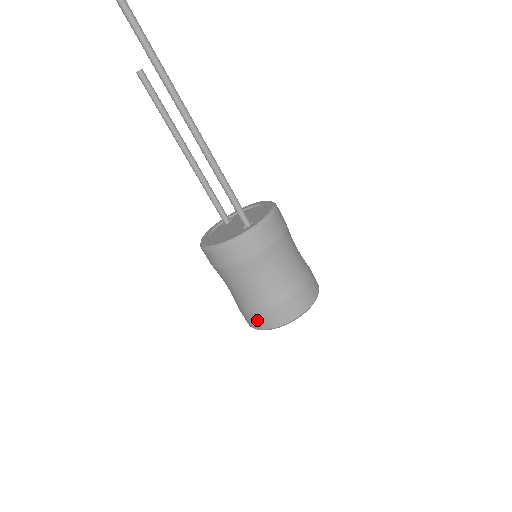
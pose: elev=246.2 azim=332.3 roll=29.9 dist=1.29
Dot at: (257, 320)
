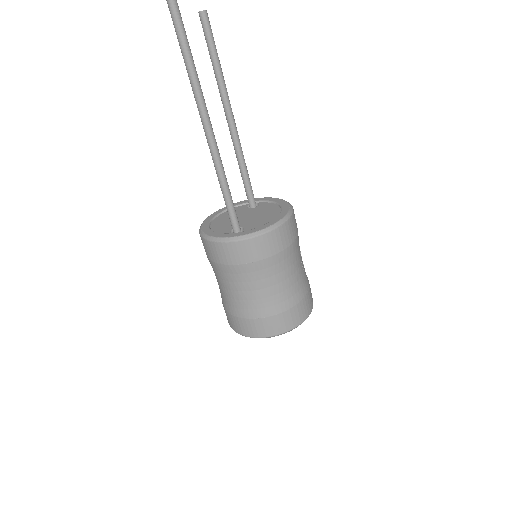
Dot at: occluded
